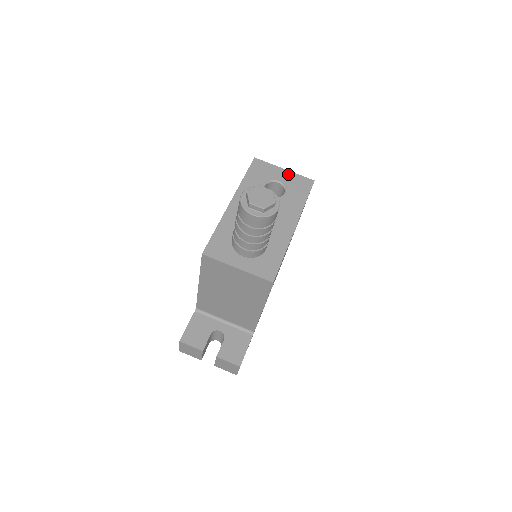
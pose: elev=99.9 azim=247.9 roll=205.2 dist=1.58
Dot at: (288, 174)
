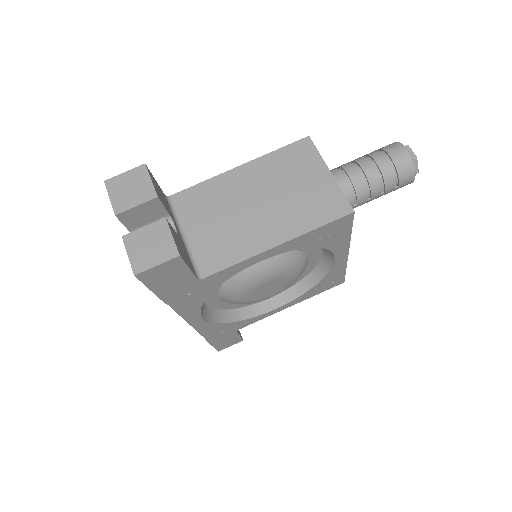
Dot at: occluded
